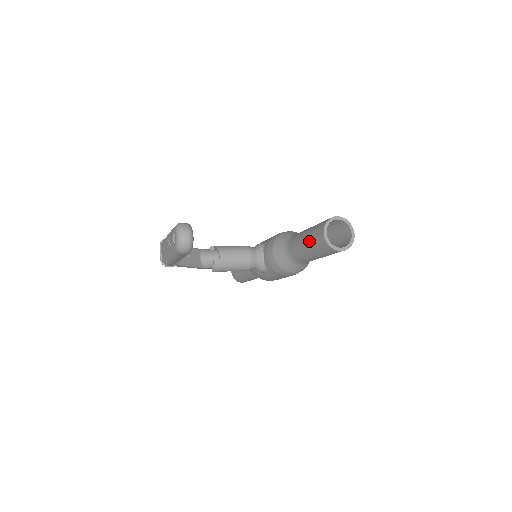
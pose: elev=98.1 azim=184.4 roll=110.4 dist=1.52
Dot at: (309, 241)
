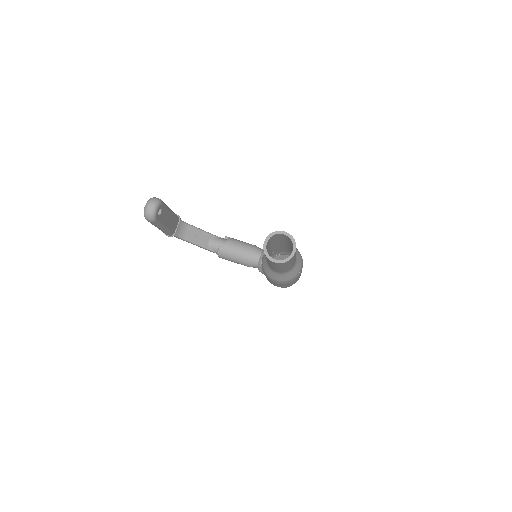
Dot at: occluded
